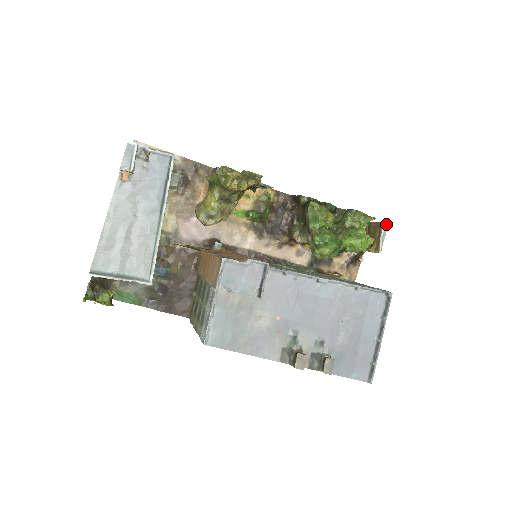
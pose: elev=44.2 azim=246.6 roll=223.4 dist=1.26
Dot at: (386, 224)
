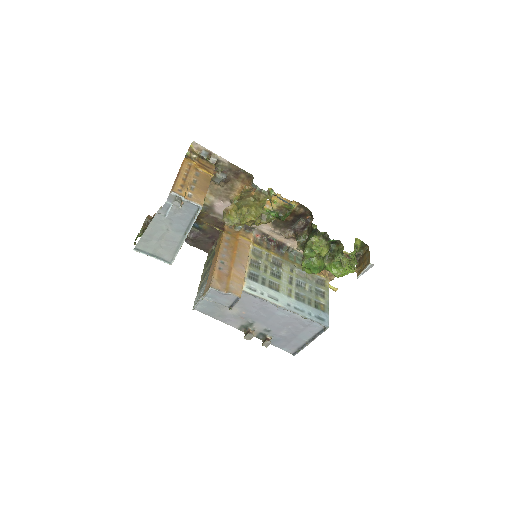
Dot at: (373, 264)
